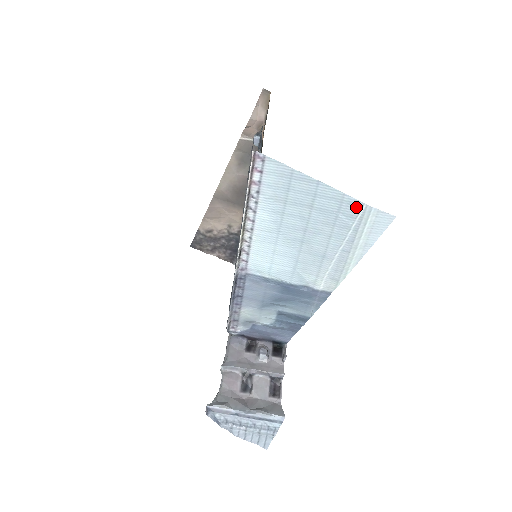
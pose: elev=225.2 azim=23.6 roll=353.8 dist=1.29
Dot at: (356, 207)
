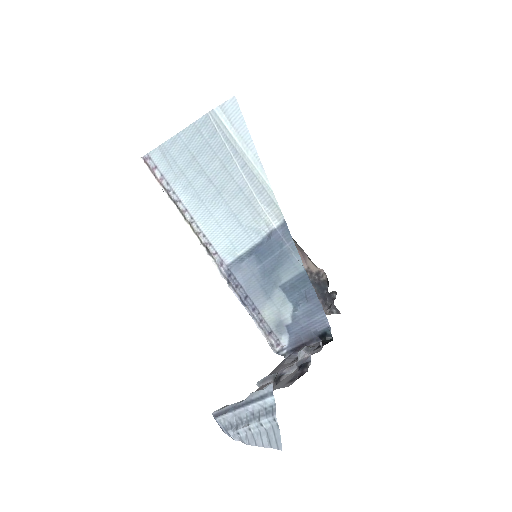
Dot at: (208, 123)
